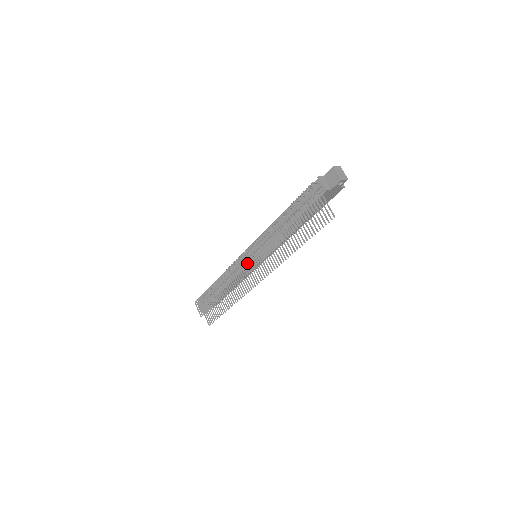
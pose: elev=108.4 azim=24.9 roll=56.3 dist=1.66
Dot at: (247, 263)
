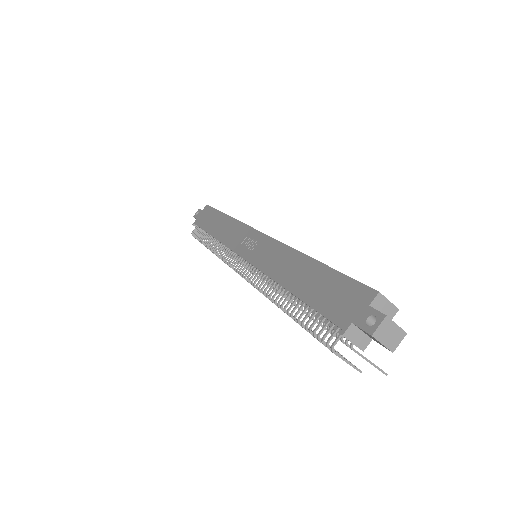
Dot at: occluded
